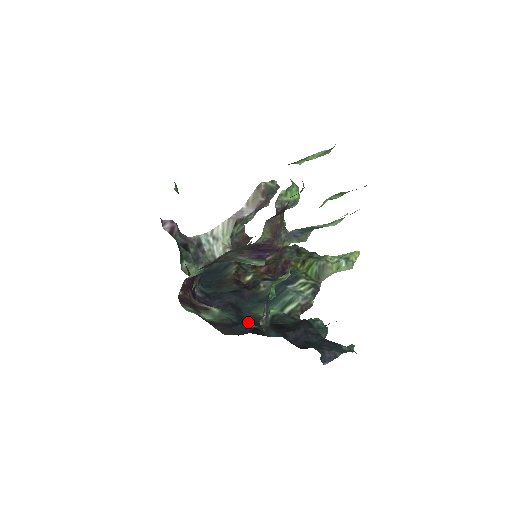
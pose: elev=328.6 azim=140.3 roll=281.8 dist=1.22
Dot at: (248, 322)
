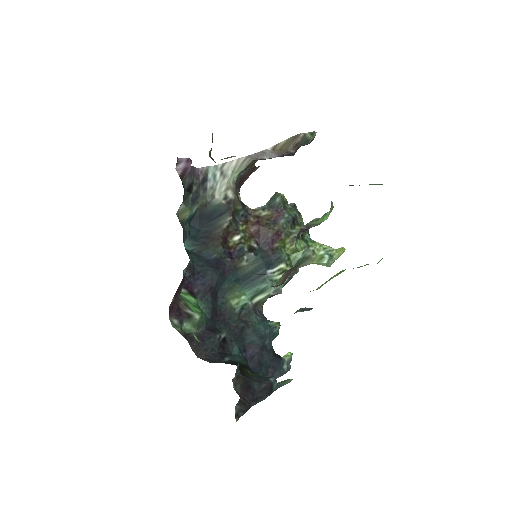
Dot at: (219, 316)
